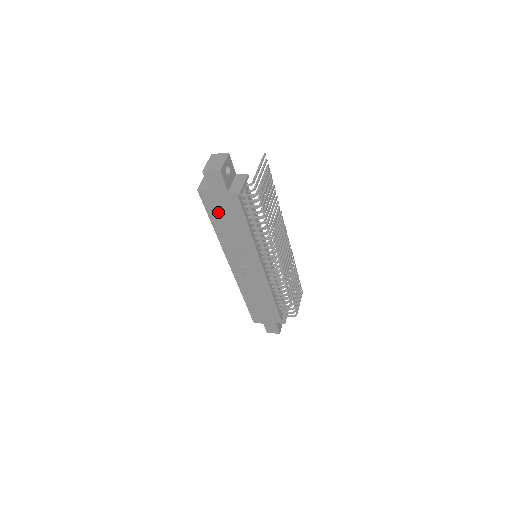
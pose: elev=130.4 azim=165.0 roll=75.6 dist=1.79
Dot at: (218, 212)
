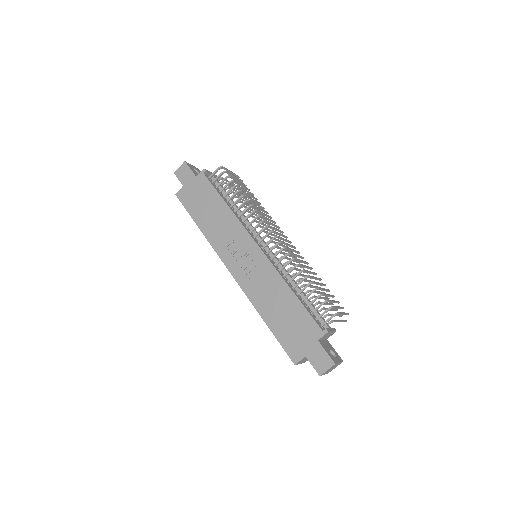
Dot at: (196, 205)
